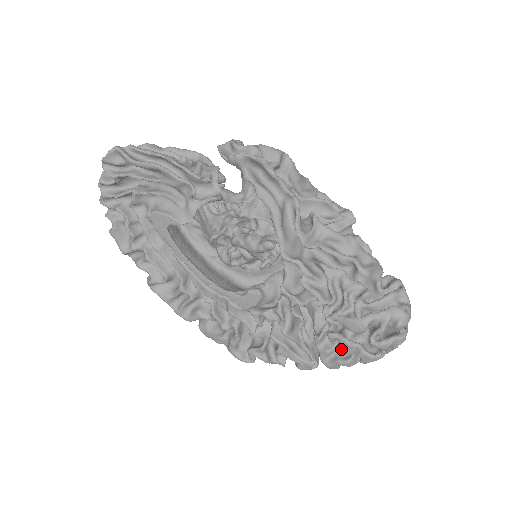
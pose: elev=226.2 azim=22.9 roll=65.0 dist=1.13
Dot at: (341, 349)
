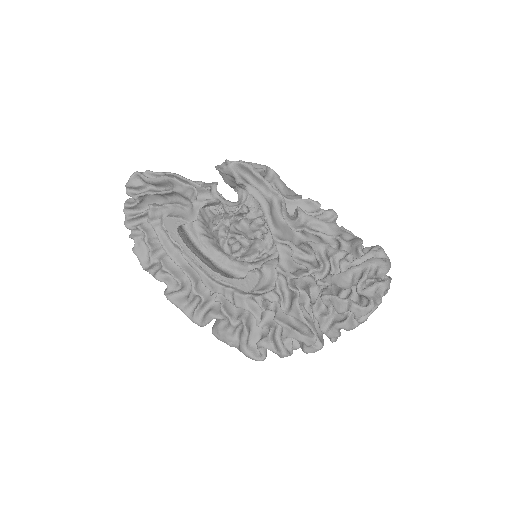
Dot at: (335, 309)
